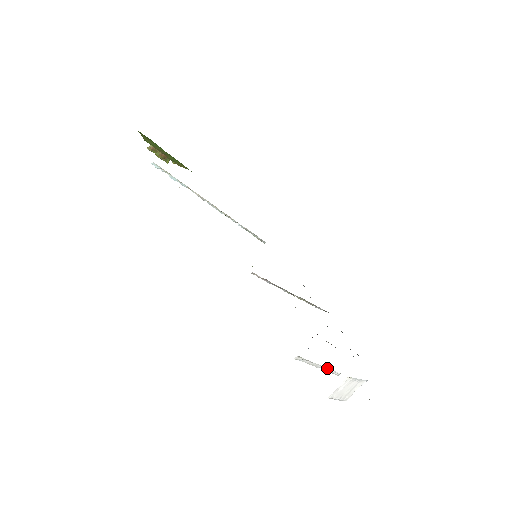
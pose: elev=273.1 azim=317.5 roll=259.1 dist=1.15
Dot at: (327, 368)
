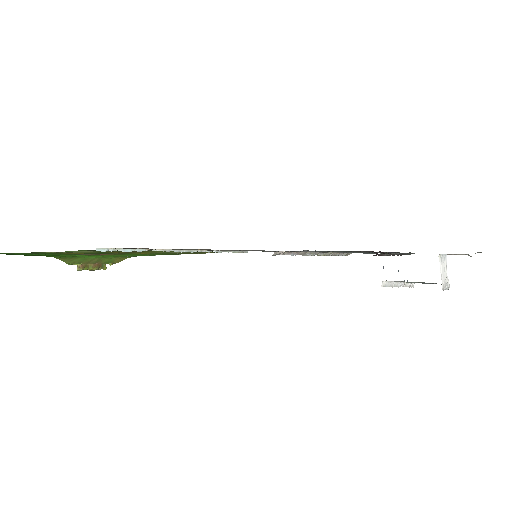
Dot at: (404, 283)
